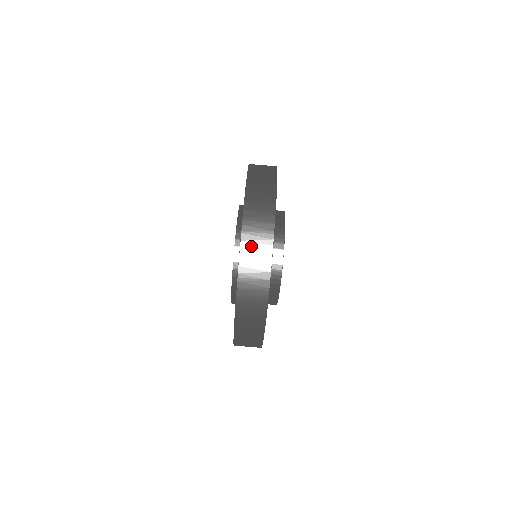
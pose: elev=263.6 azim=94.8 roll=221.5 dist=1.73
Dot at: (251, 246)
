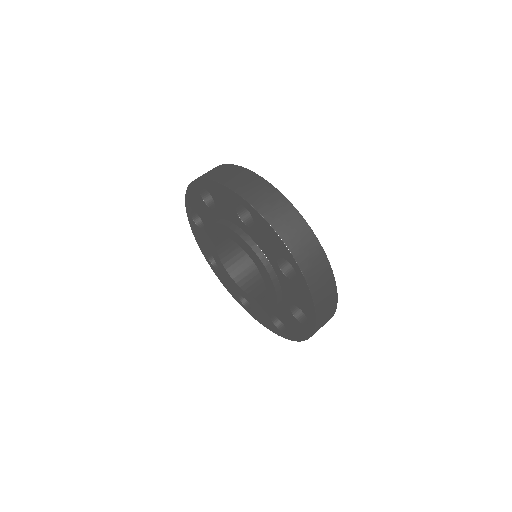
Dot at: occluded
